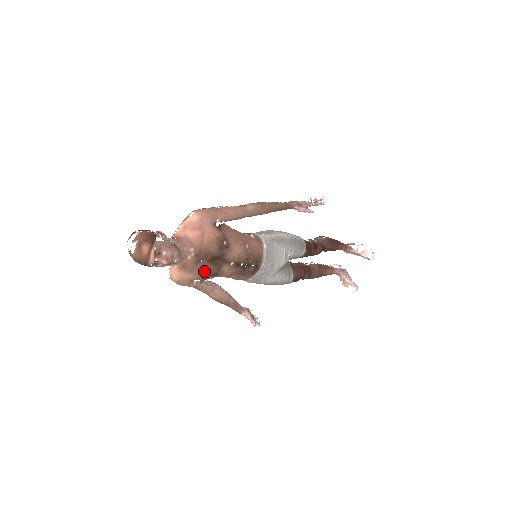
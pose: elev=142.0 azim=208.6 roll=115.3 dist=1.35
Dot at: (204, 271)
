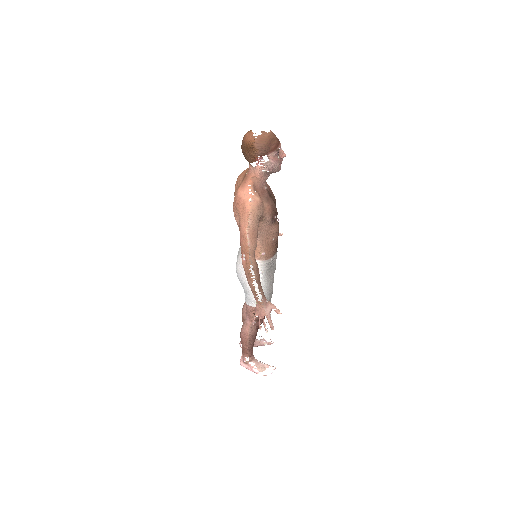
Dot at: (274, 206)
